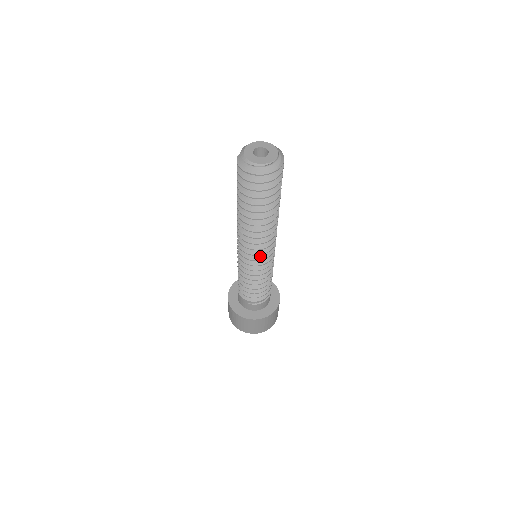
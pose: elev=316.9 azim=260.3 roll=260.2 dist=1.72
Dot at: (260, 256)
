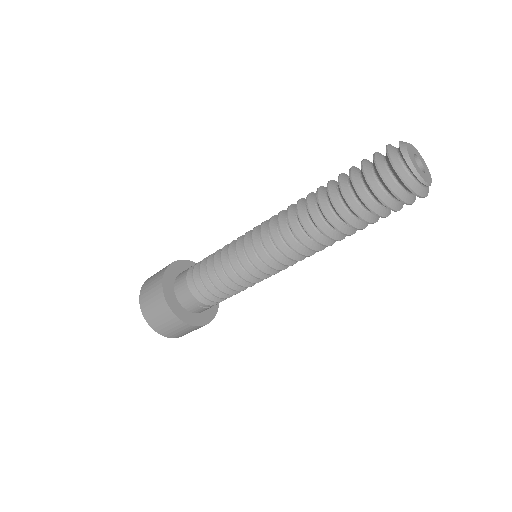
Dot at: (283, 265)
